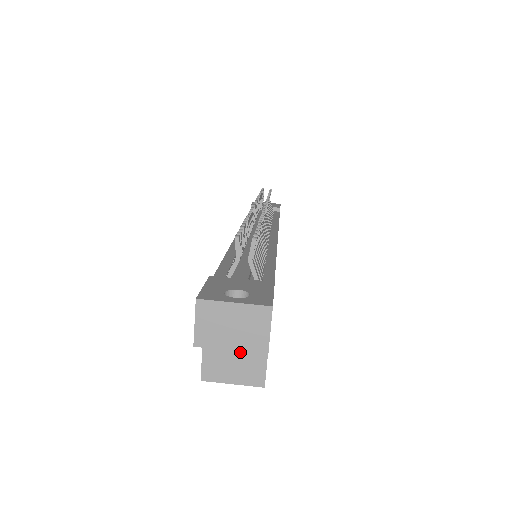
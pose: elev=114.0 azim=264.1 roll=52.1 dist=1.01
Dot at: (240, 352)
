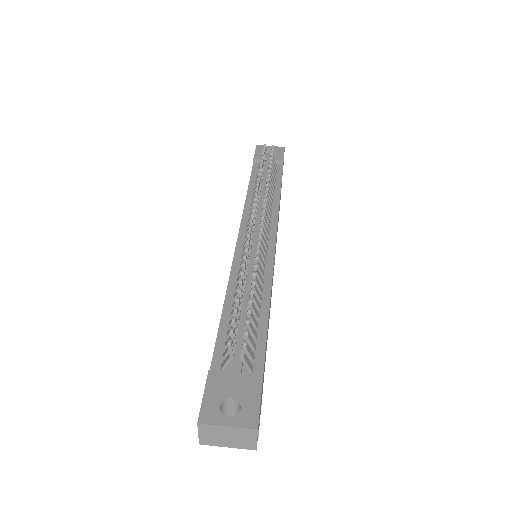
Dot at: occluded
